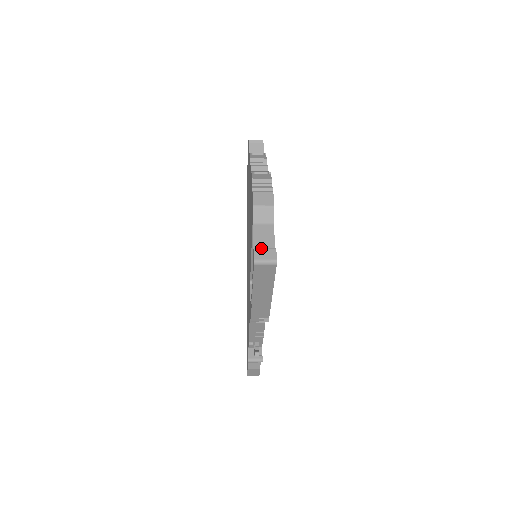
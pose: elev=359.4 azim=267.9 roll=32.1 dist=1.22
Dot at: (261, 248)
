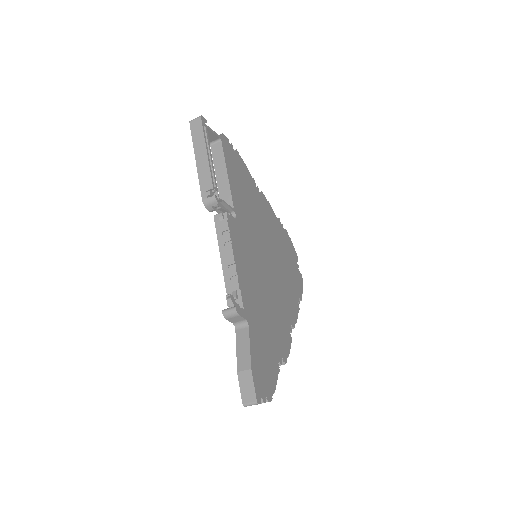
Dot at: occluded
